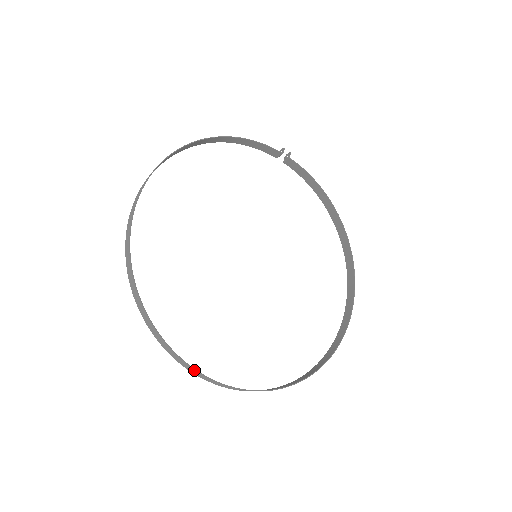
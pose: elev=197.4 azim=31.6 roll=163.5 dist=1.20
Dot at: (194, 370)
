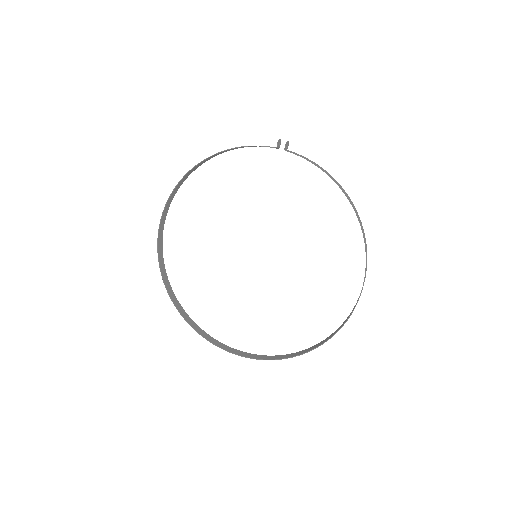
Dot at: (211, 342)
